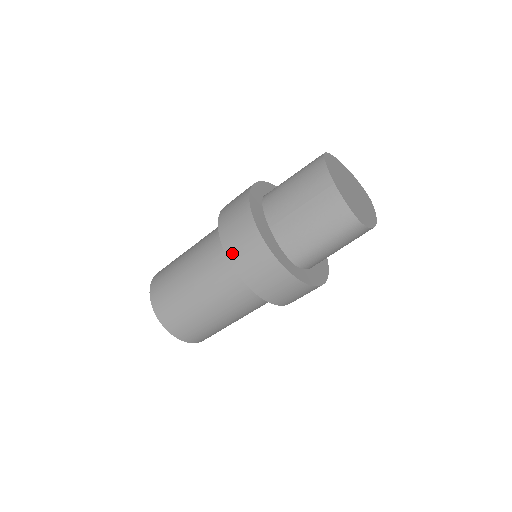
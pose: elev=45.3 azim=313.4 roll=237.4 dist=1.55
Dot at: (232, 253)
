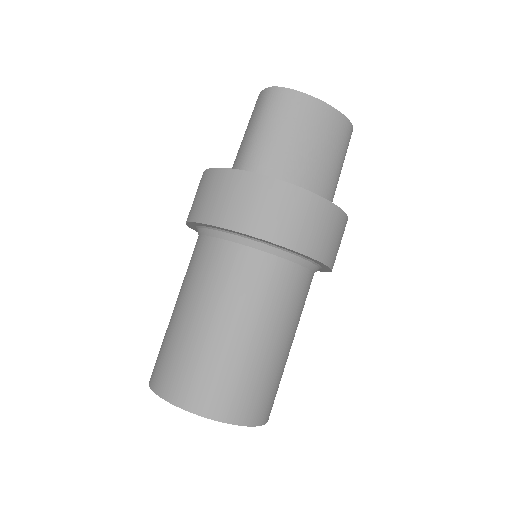
Dot at: occluded
